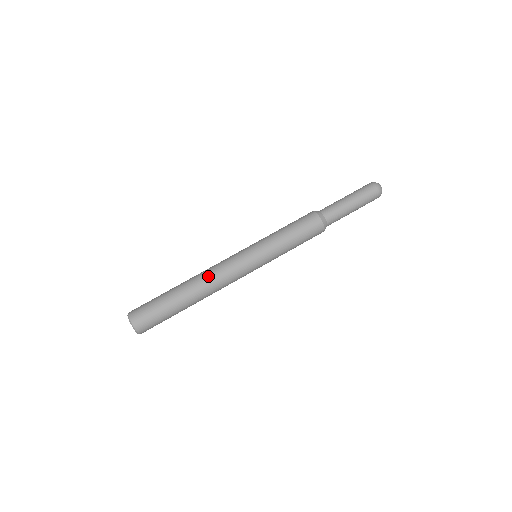
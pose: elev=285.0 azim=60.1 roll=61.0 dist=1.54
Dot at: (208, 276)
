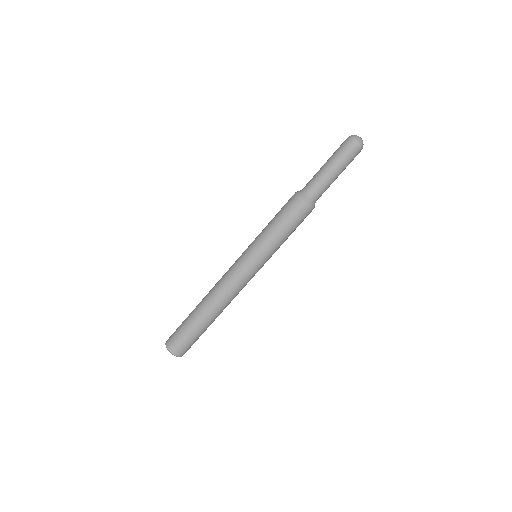
Dot at: (227, 300)
